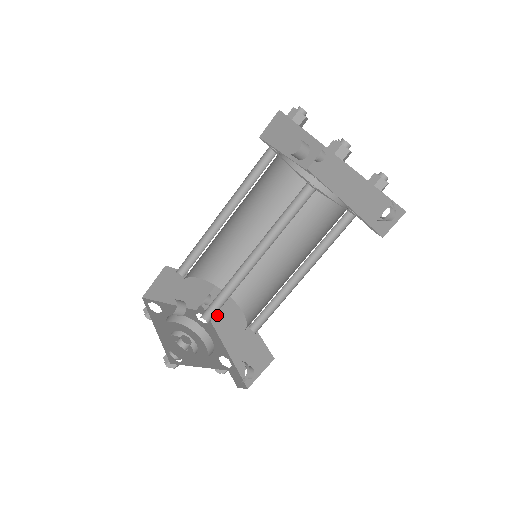
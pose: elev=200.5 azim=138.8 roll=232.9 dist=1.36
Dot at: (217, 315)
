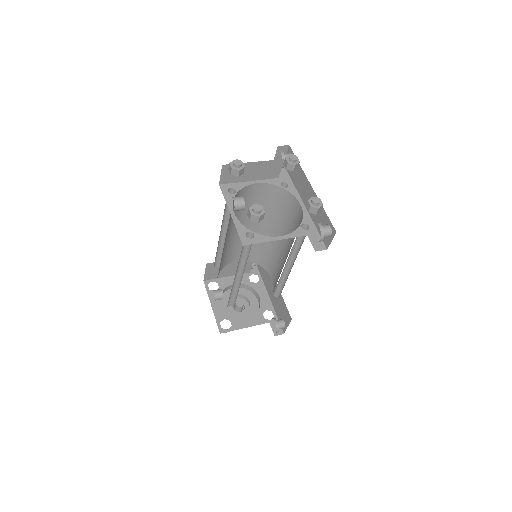
Dot at: (264, 275)
